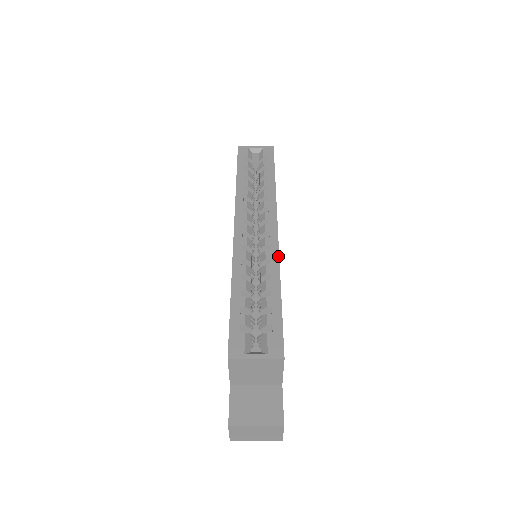
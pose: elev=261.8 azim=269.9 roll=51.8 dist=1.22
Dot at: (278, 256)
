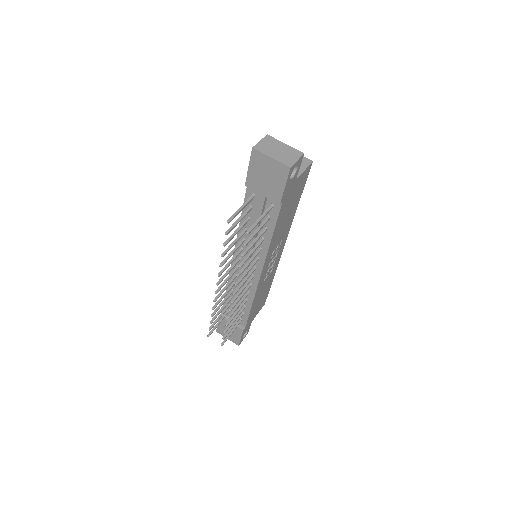
Dot at: (290, 226)
